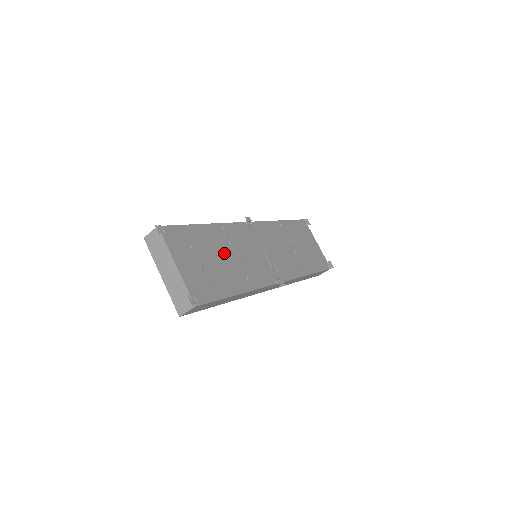
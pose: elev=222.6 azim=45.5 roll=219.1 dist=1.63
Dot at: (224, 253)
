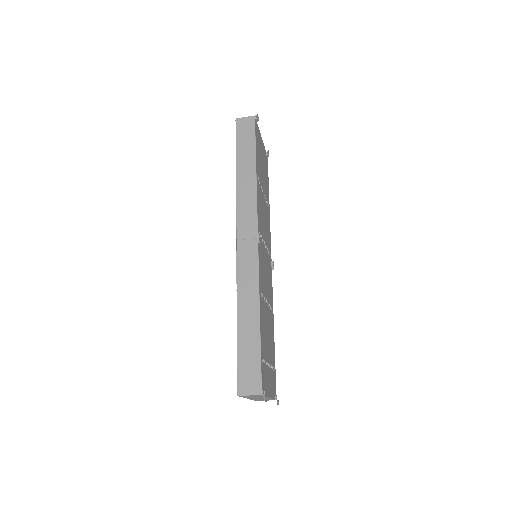
Dot at: (266, 319)
